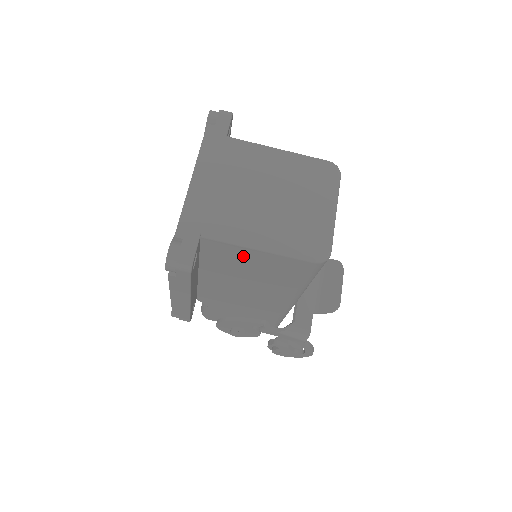
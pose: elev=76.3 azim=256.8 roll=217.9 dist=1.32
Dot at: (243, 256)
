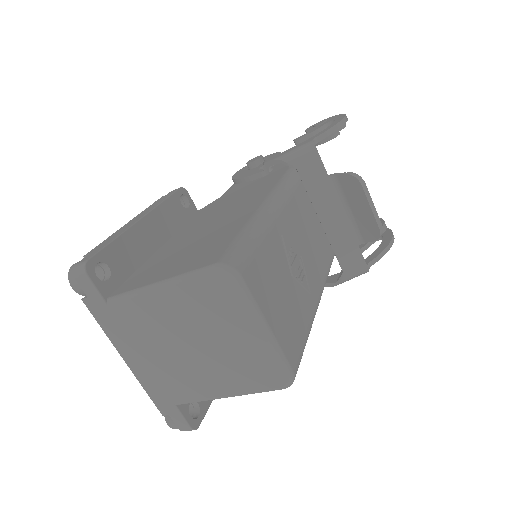
Dot at: occluded
